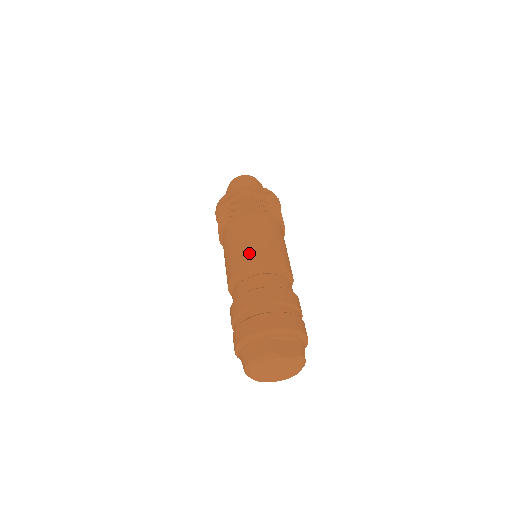
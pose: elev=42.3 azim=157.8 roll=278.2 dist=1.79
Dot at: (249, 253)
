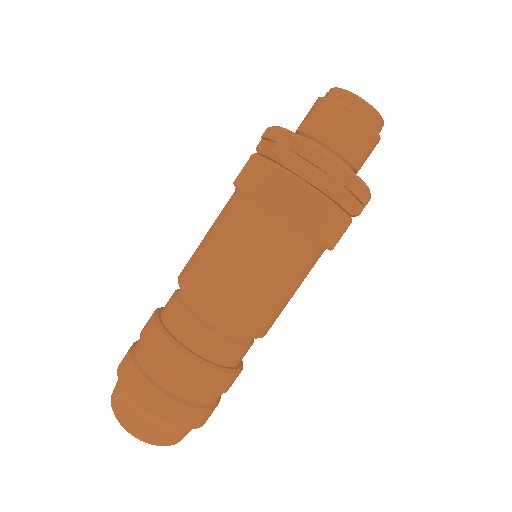
Dot at: (198, 266)
